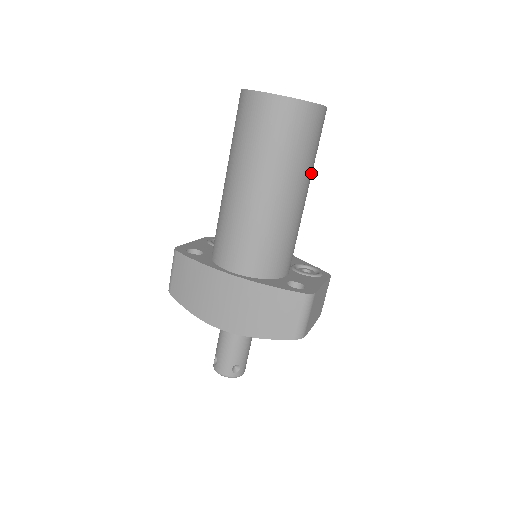
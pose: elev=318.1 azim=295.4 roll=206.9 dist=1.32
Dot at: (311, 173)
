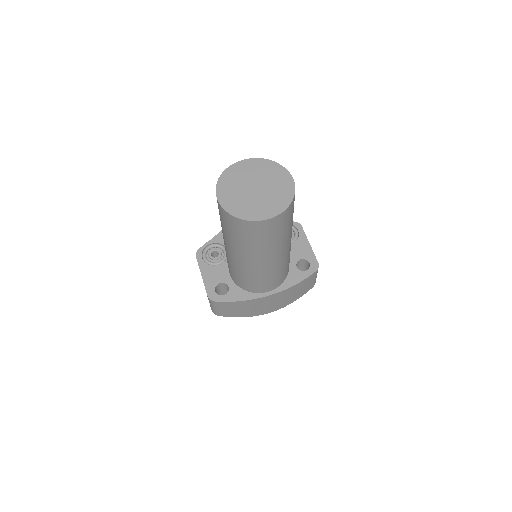
Dot at: occluded
